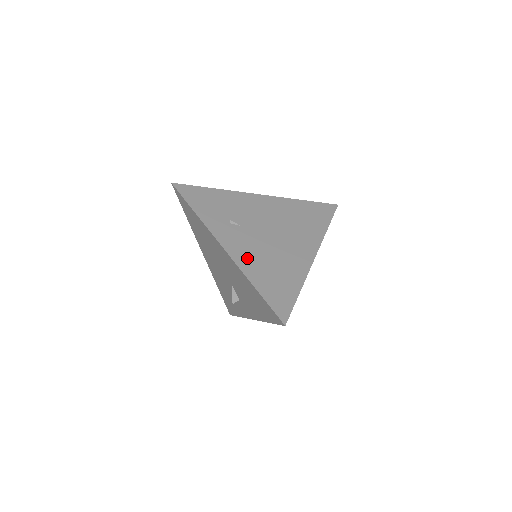
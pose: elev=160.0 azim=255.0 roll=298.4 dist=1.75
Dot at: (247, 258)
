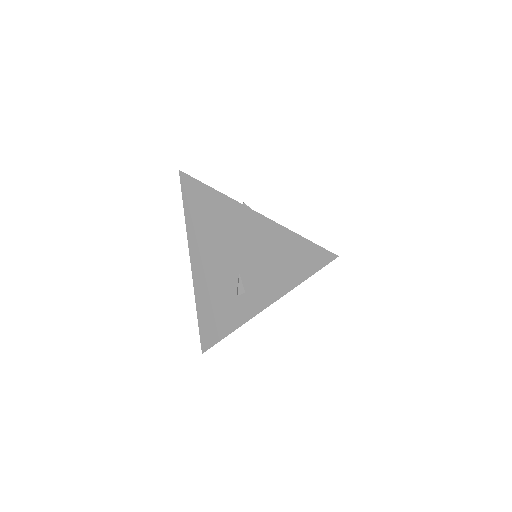
Dot at: occluded
